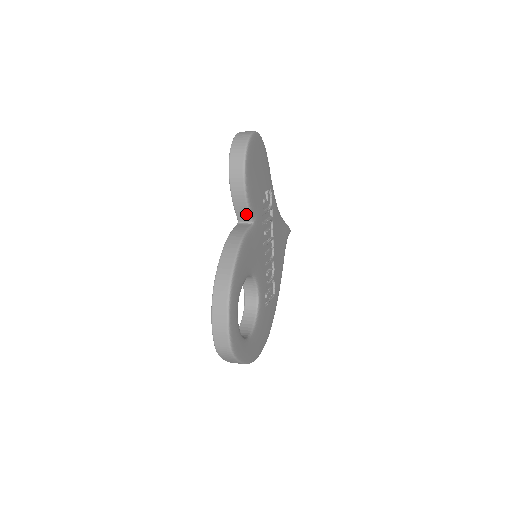
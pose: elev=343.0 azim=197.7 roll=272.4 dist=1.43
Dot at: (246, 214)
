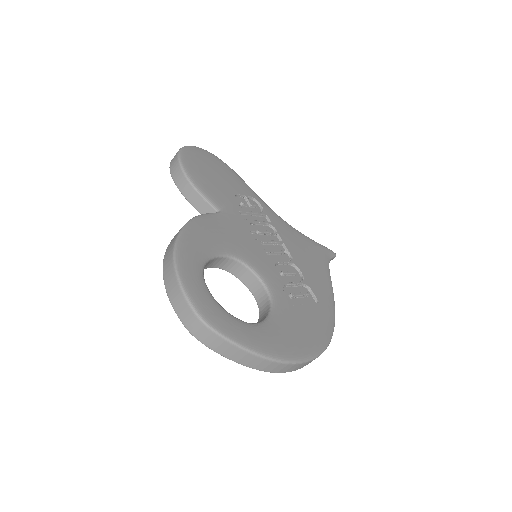
Dot at: (206, 206)
